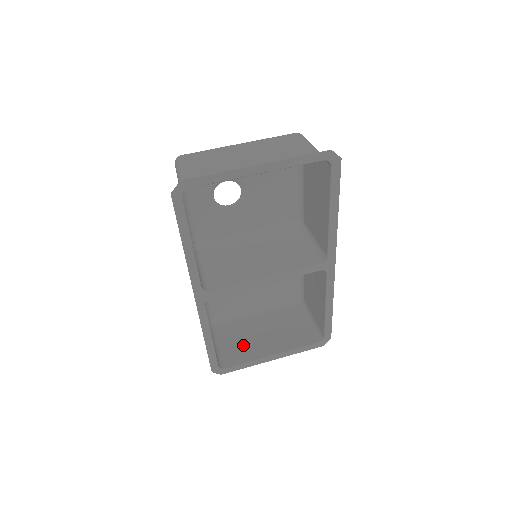
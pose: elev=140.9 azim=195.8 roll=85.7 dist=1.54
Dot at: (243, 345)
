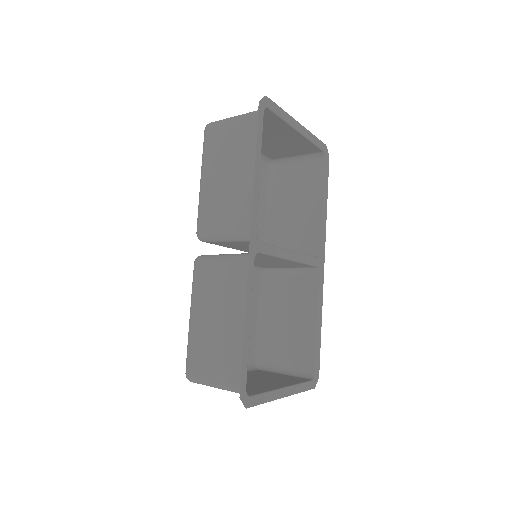
Dot at: occluded
